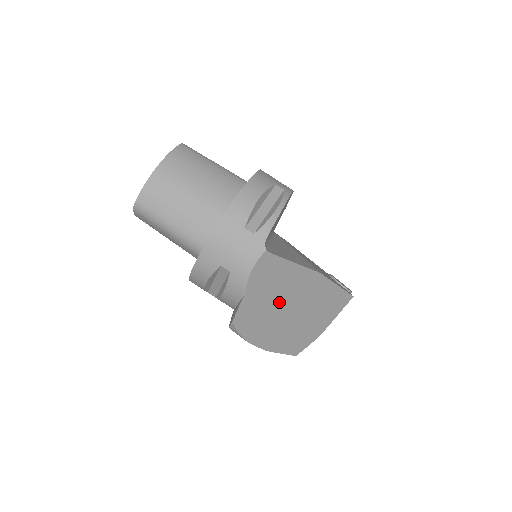
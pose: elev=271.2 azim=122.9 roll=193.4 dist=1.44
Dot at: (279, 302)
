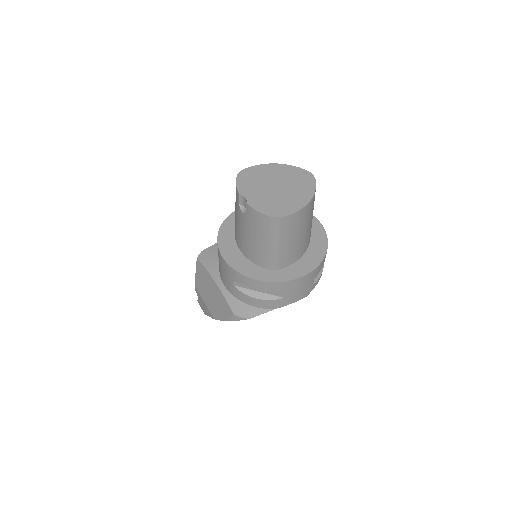
Dot at: occluded
